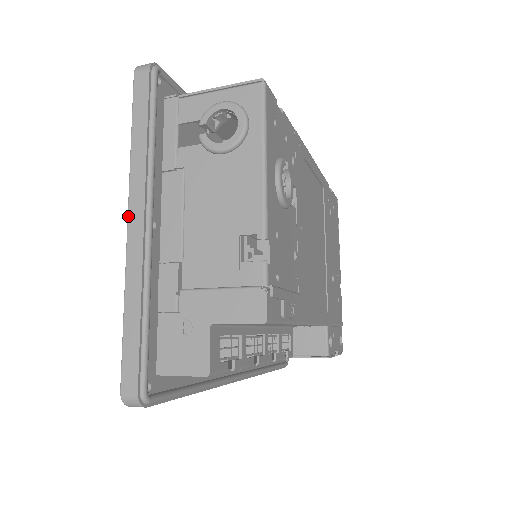
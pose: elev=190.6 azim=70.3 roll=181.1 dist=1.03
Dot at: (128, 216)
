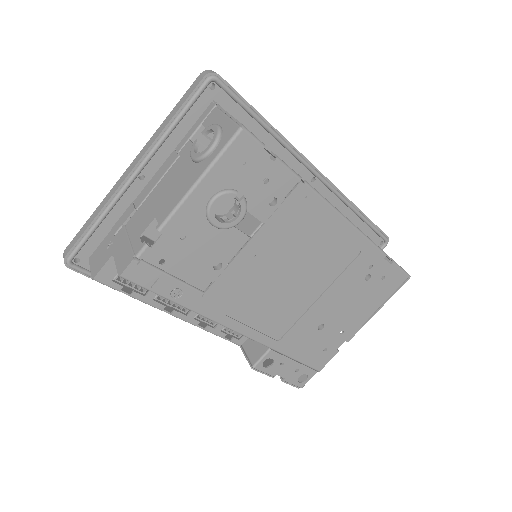
Dot at: (132, 162)
